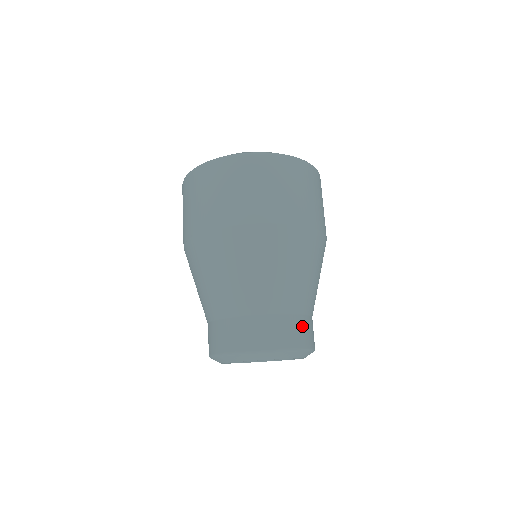
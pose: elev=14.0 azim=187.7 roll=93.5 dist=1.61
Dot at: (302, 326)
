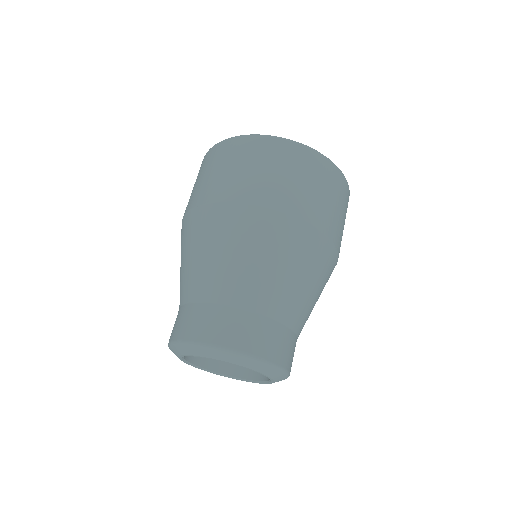
Dot at: (279, 337)
